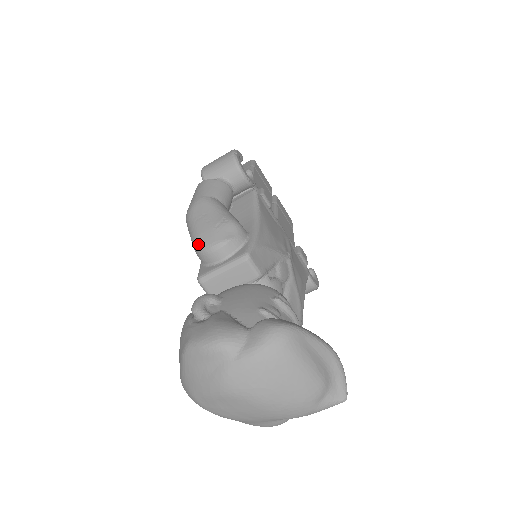
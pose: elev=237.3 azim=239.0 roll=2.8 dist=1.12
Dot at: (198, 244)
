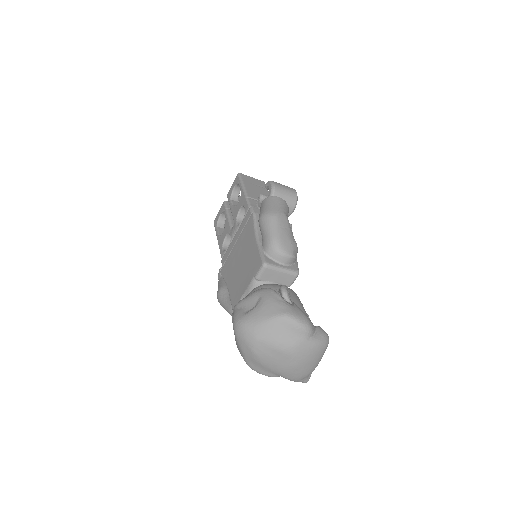
Dot at: (278, 244)
